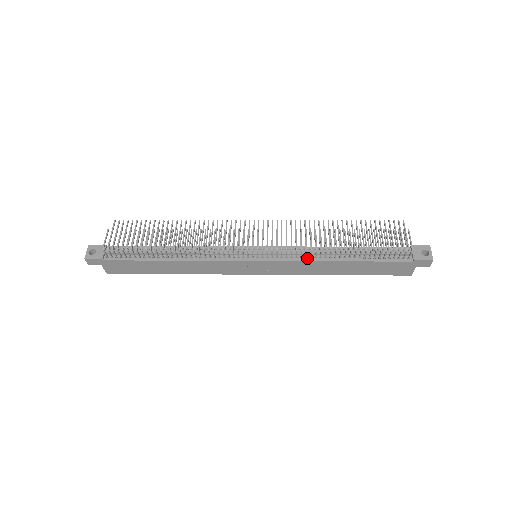
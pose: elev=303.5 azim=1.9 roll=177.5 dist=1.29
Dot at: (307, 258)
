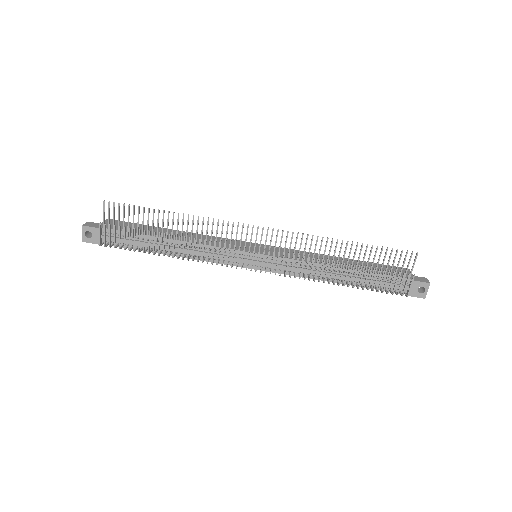
Dot at: occluded
